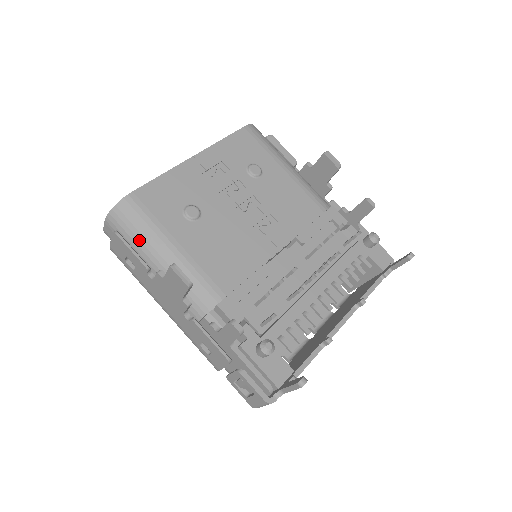
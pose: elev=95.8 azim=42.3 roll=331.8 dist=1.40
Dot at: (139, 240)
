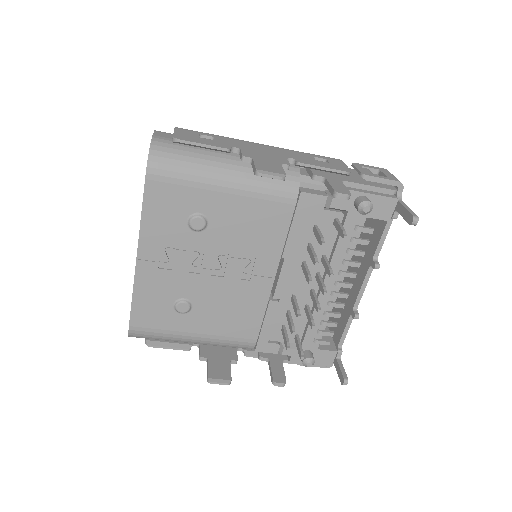
Dot at: occluded
